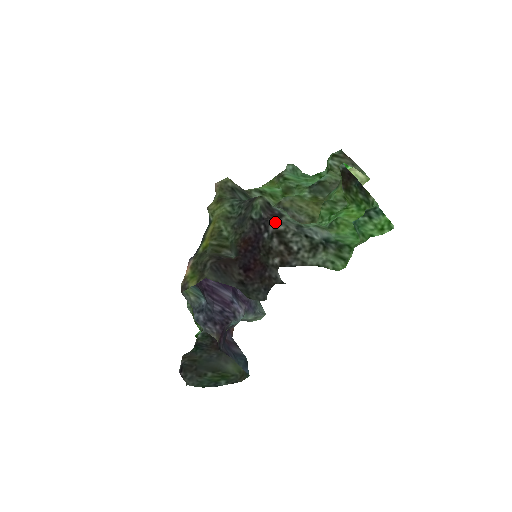
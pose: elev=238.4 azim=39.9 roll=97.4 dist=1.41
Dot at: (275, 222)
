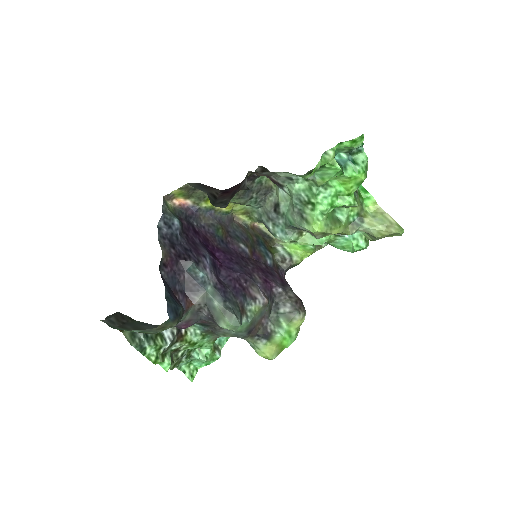
Dot at: occluded
